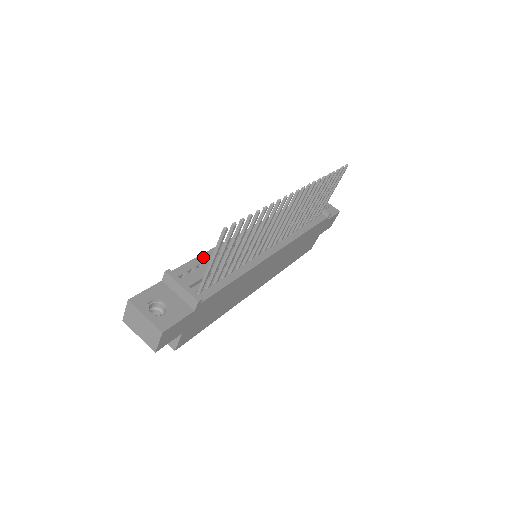
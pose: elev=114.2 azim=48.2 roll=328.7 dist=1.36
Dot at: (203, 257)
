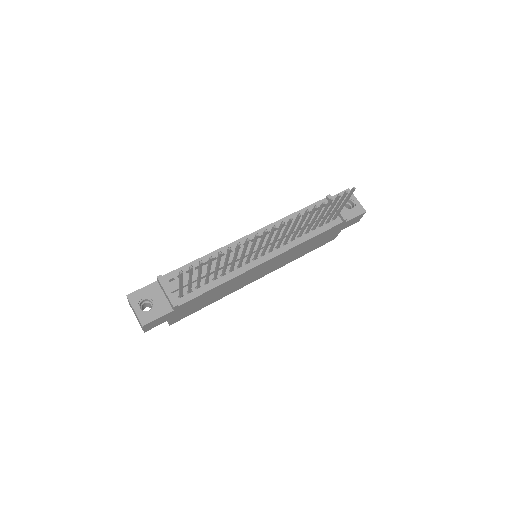
Dot at: (196, 263)
